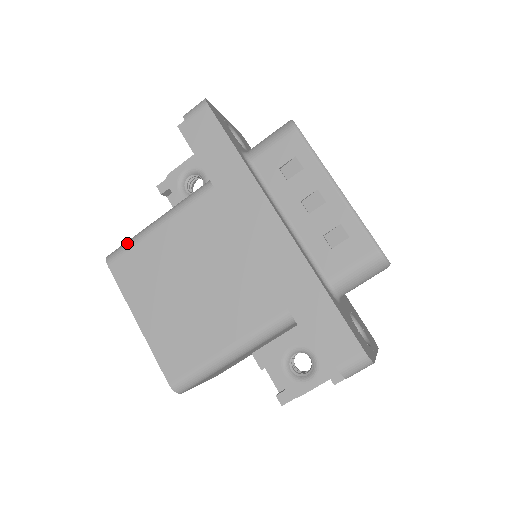
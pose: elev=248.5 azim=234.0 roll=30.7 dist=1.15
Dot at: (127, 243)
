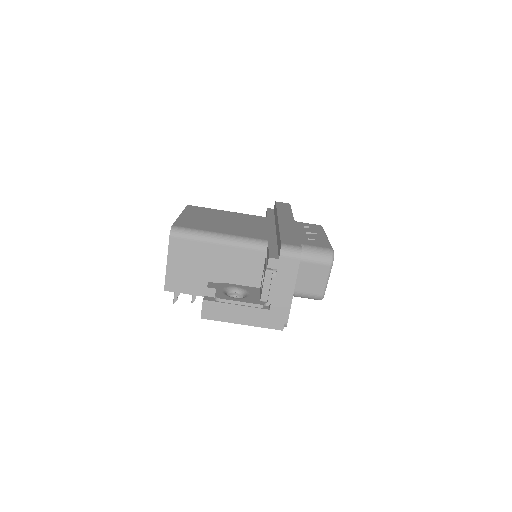
Dot at: occluded
